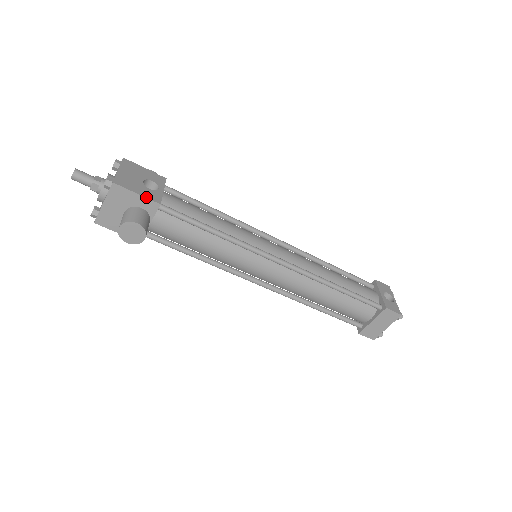
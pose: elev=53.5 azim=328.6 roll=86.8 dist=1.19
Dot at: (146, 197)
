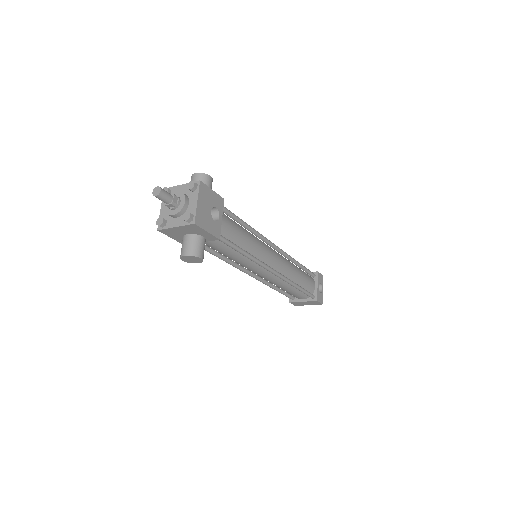
Dot at: (212, 234)
